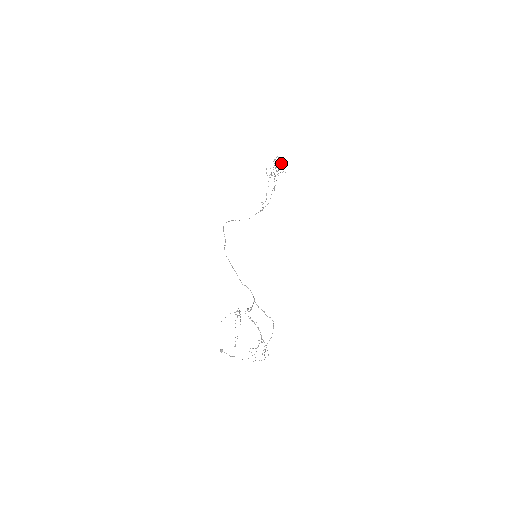
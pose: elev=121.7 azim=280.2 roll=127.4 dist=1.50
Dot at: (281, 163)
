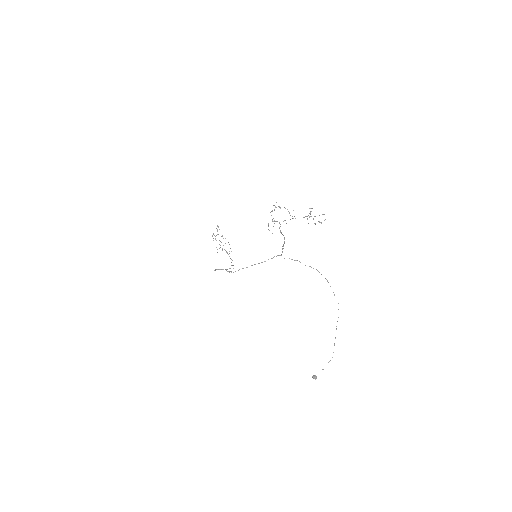
Dot at: (218, 234)
